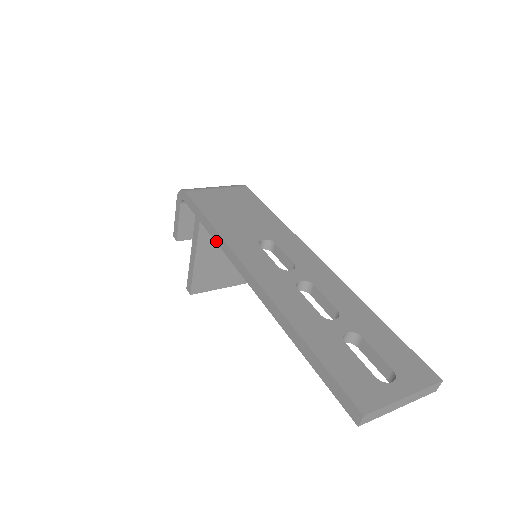
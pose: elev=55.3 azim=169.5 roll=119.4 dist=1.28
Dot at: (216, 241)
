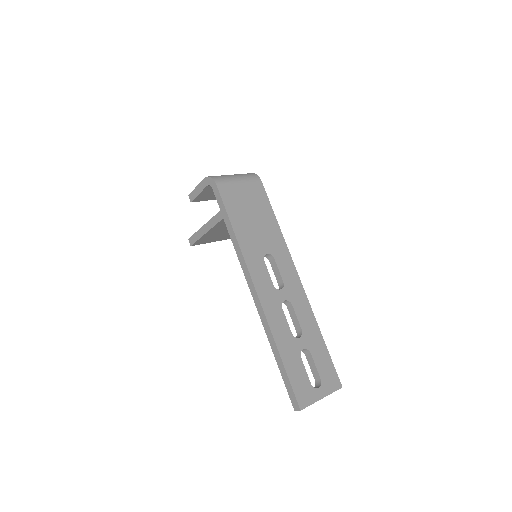
Dot at: (234, 246)
